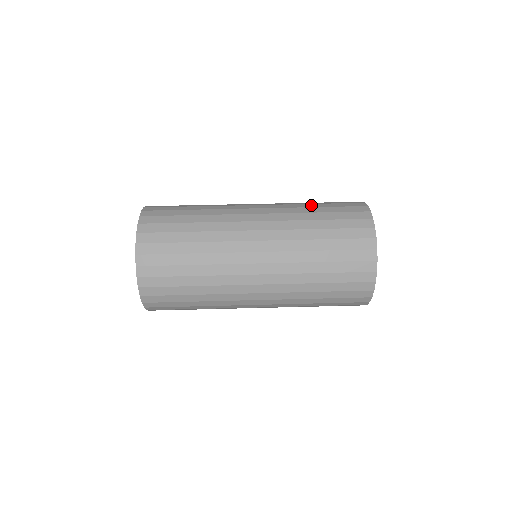
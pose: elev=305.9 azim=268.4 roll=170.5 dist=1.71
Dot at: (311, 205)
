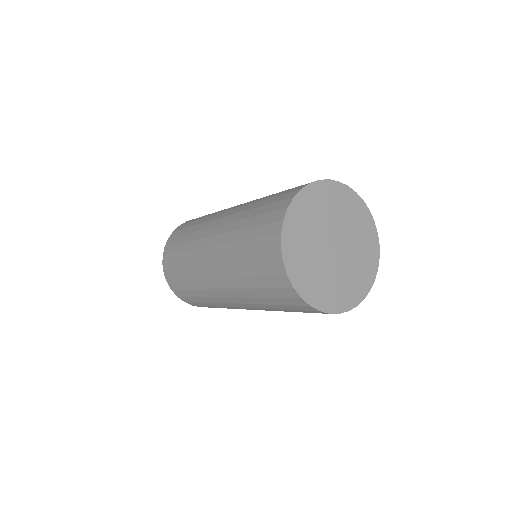
Dot at: occluded
